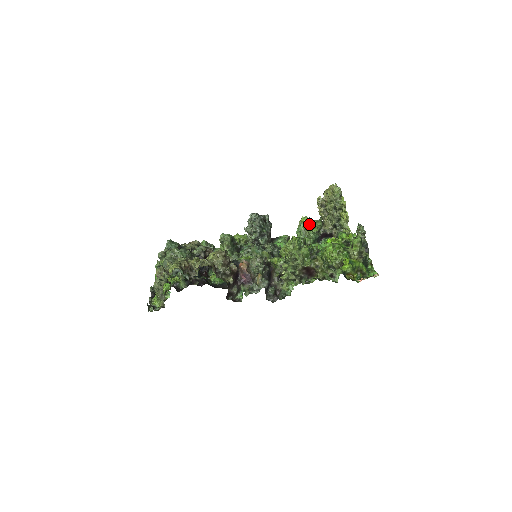
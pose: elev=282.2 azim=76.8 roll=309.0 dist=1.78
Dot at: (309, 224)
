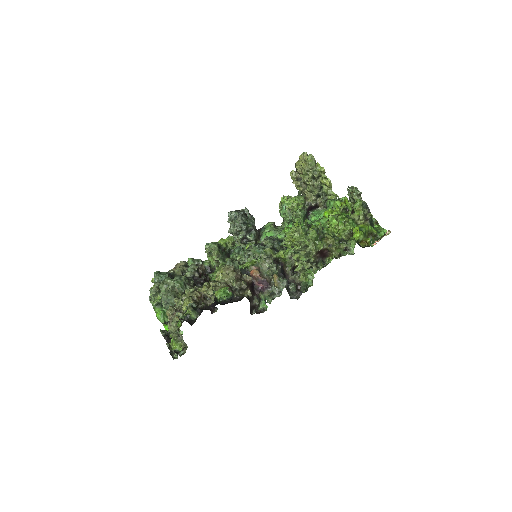
Dot at: (291, 203)
